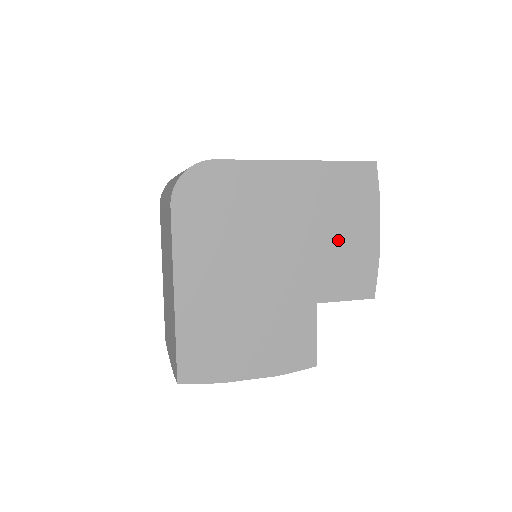
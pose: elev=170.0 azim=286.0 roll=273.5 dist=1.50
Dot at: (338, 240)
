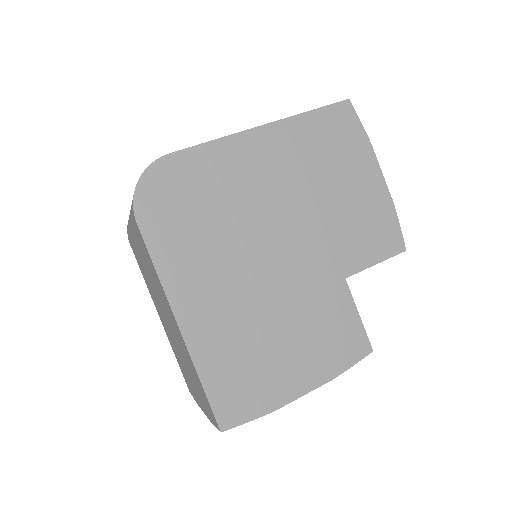
Dot at: (341, 199)
